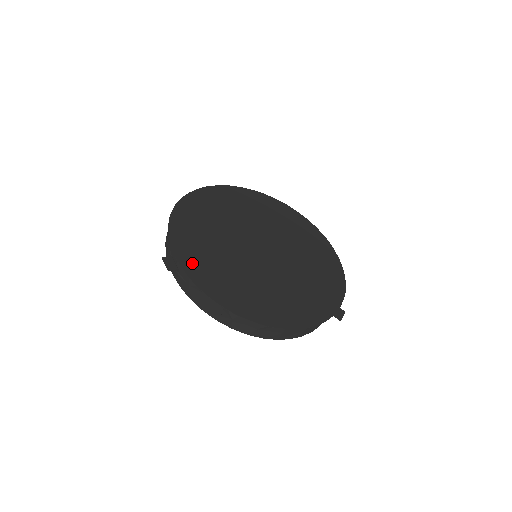
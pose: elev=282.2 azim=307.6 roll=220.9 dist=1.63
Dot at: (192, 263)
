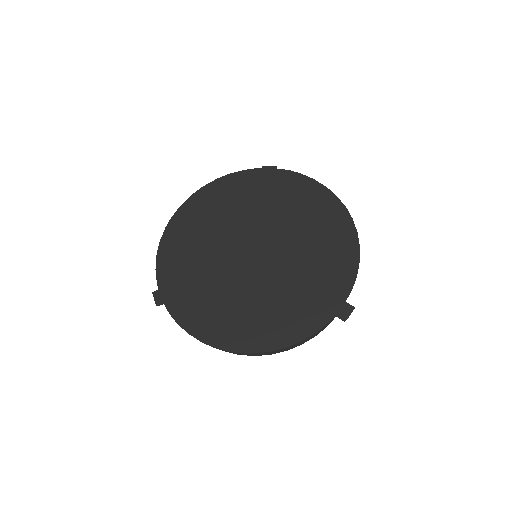
Dot at: (174, 295)
